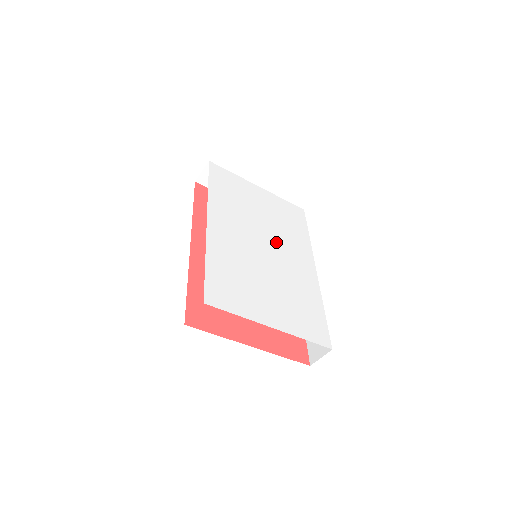
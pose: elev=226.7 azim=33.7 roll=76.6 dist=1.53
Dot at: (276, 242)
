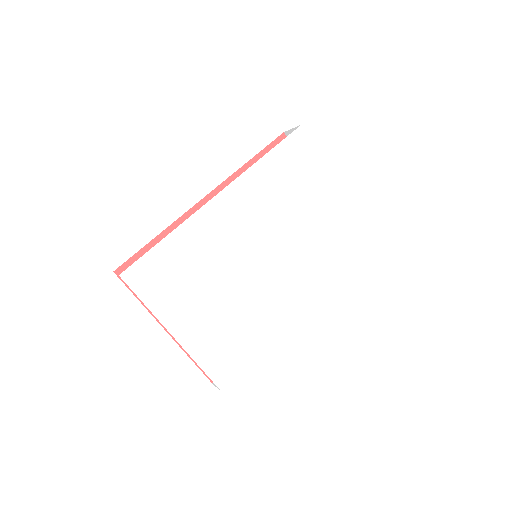
Dot at: (285, 260)
